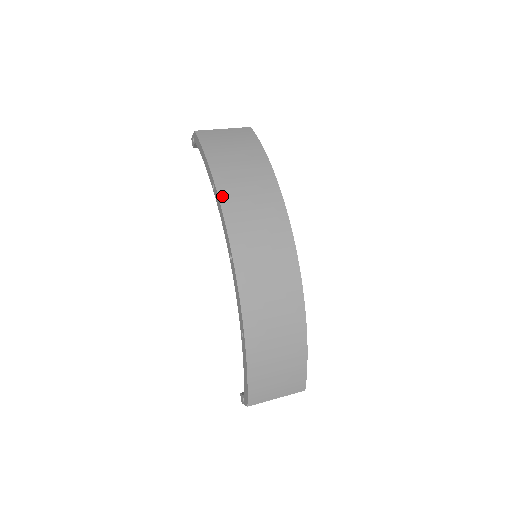
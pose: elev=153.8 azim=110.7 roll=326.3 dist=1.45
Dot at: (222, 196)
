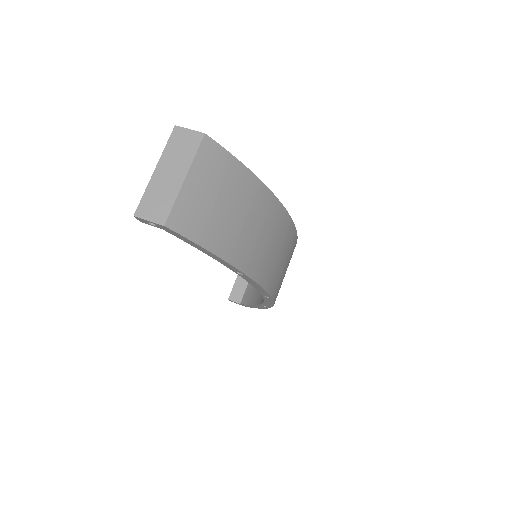
Dot at: (256, 277)
